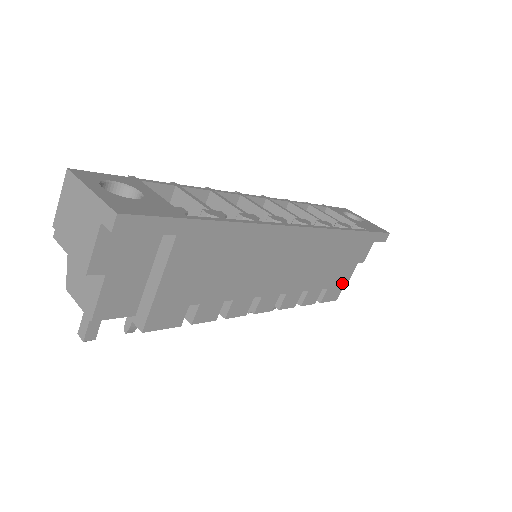
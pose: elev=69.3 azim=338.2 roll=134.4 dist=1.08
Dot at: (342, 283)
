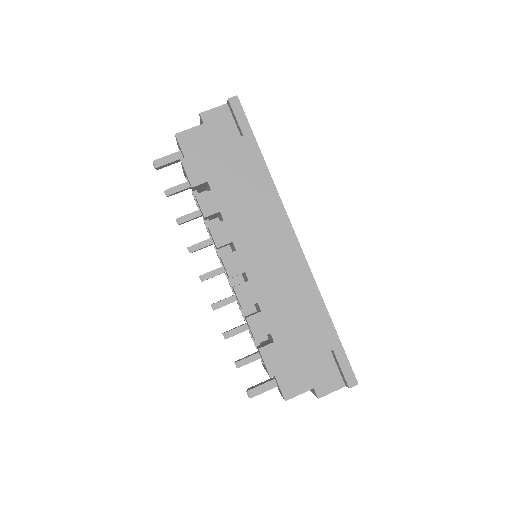
Dot at: (287, 363)
